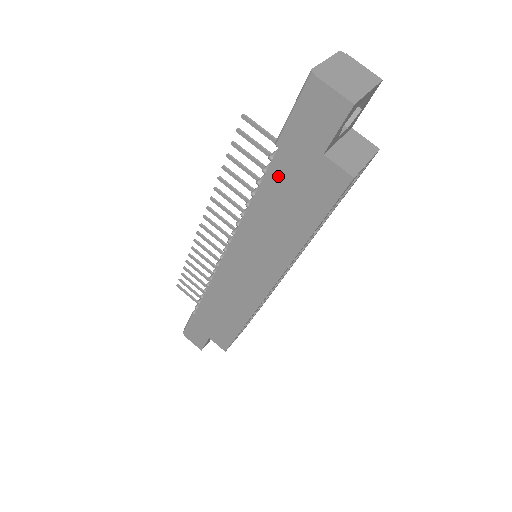
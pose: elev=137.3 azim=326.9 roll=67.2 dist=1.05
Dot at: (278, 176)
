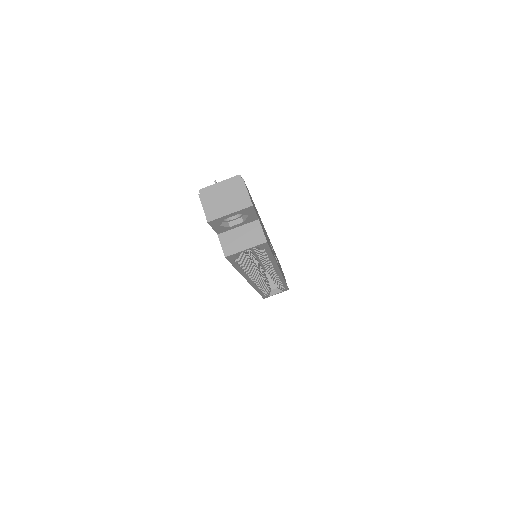
Dot at: occluded
